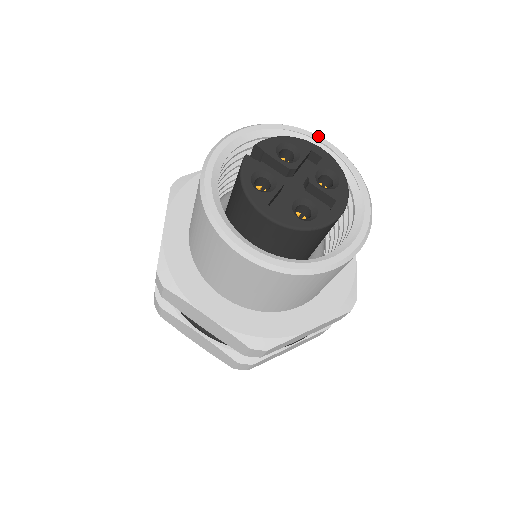
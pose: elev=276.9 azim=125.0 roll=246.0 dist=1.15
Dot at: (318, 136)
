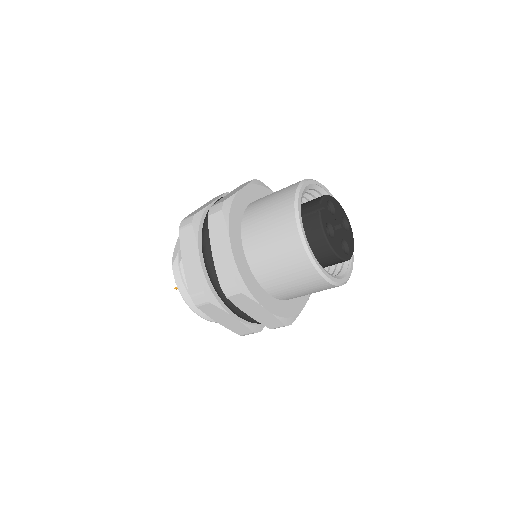
Dot at: (326, 188)
